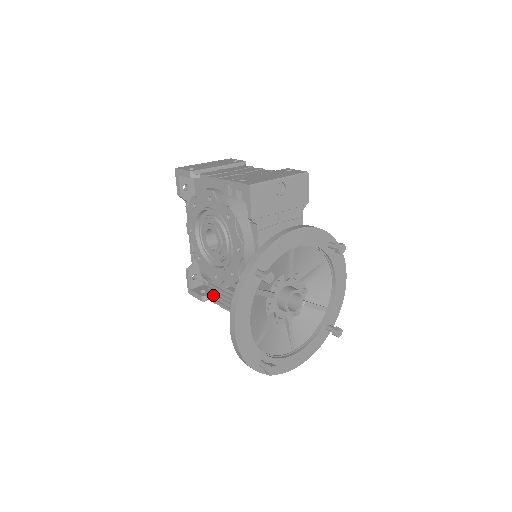
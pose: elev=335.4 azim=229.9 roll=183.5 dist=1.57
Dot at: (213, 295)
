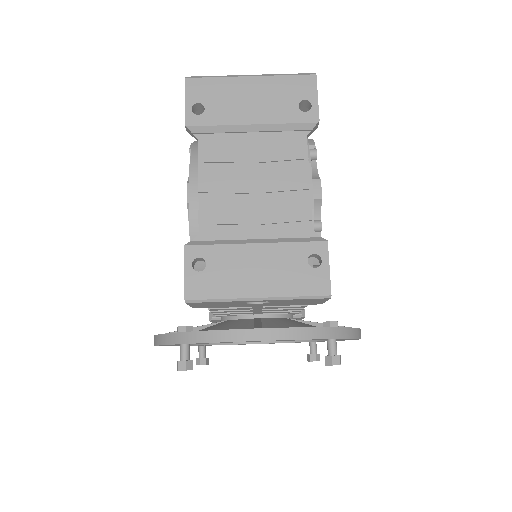
Dot at: occluded
